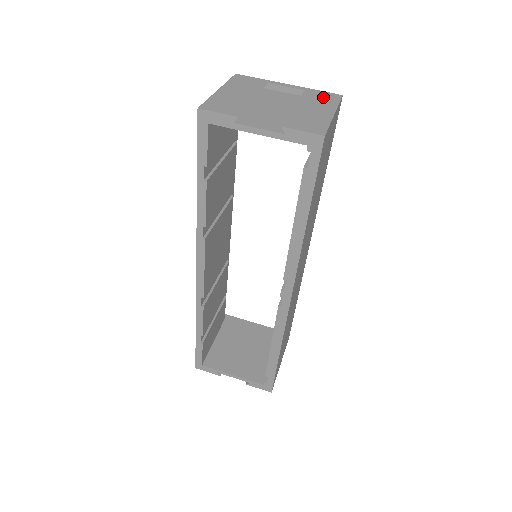
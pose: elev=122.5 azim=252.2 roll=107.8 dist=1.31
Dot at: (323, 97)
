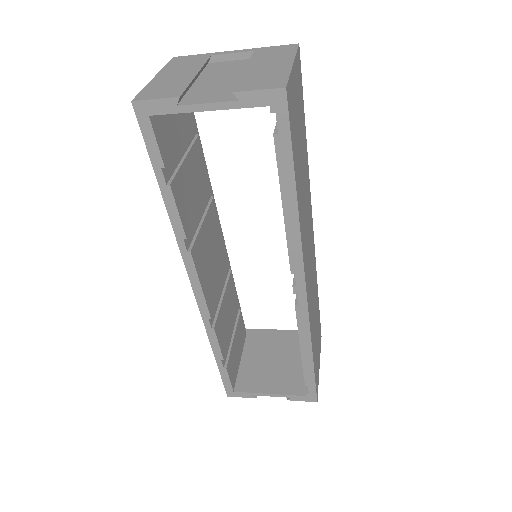
Dot at: (276, 51)
